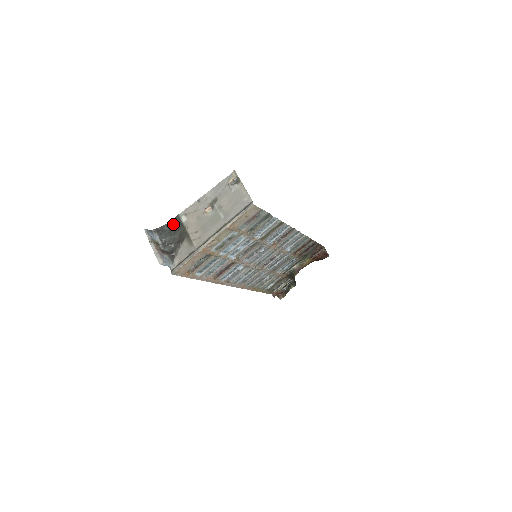
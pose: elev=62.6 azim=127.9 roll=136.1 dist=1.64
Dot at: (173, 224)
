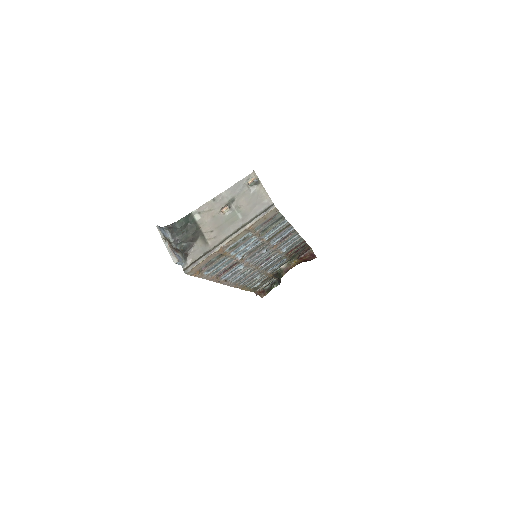
Dot at: (185, 222)
